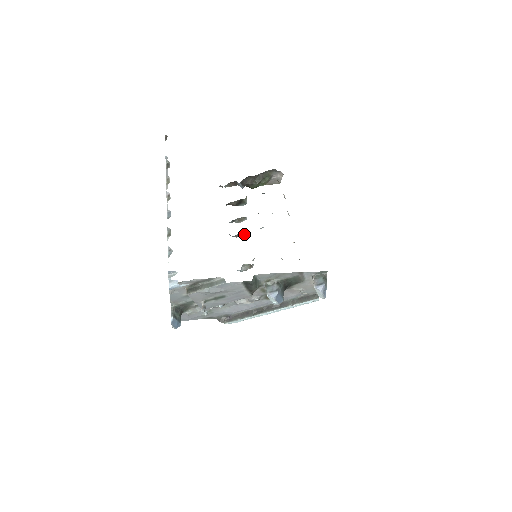
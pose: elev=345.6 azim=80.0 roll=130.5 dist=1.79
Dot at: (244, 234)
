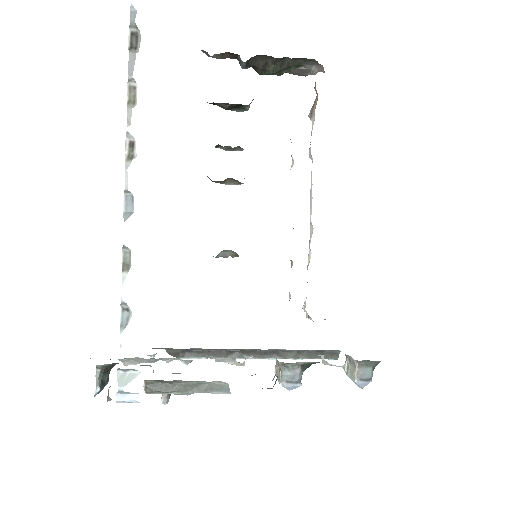
Dot at: (233, 182)
